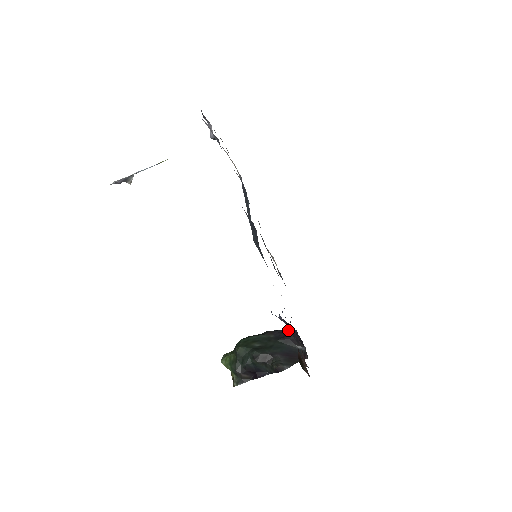
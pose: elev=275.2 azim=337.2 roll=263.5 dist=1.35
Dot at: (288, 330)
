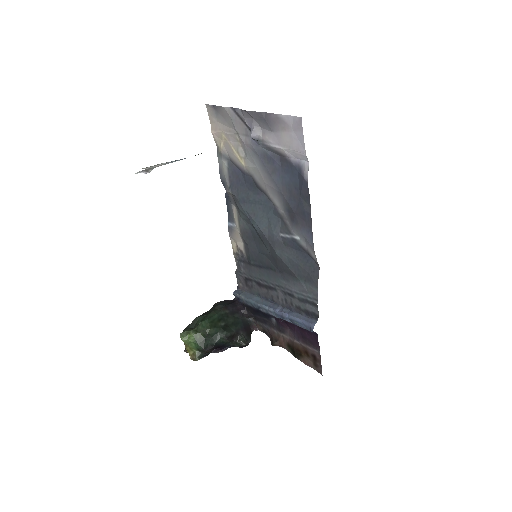
Dot at: (236, 303)
